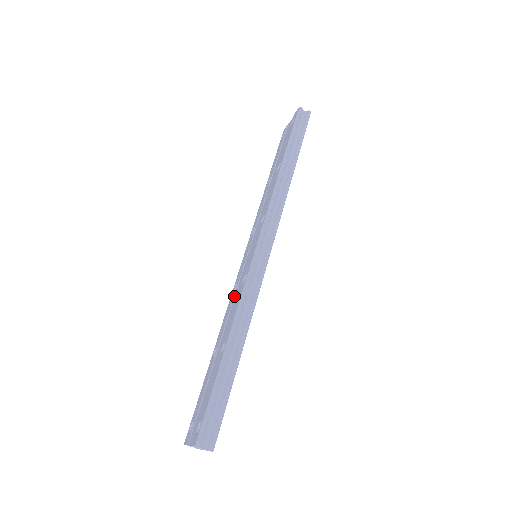
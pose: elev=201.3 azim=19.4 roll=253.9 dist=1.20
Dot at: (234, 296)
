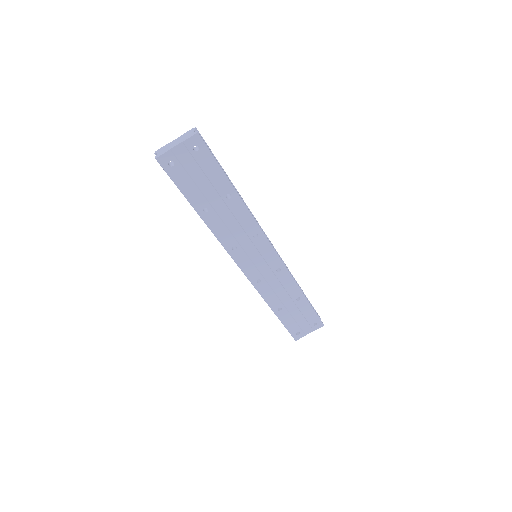
Dot at: occluded
